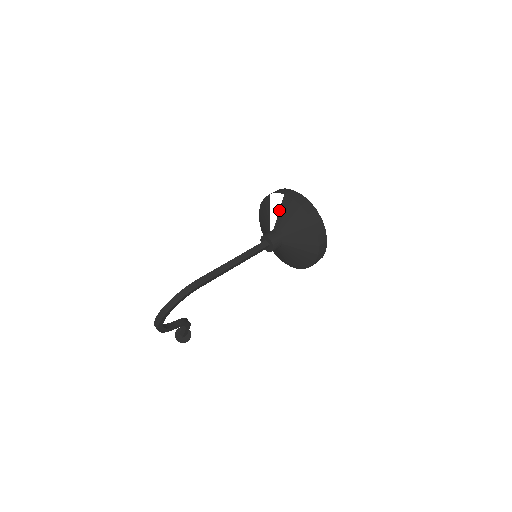
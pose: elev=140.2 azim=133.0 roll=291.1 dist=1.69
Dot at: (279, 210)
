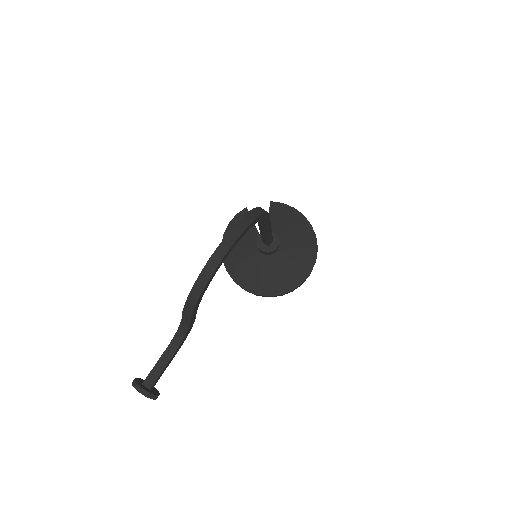
Dot at: occluded
